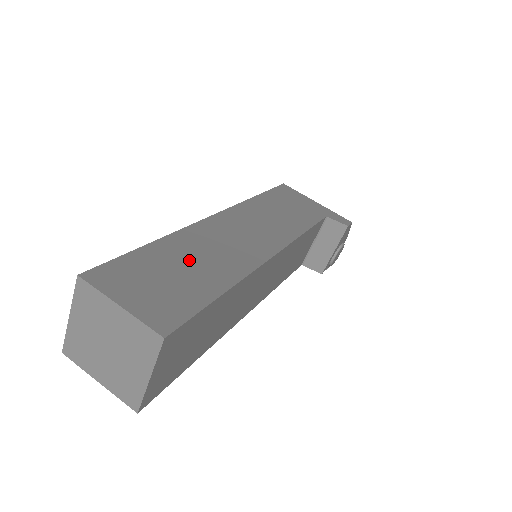
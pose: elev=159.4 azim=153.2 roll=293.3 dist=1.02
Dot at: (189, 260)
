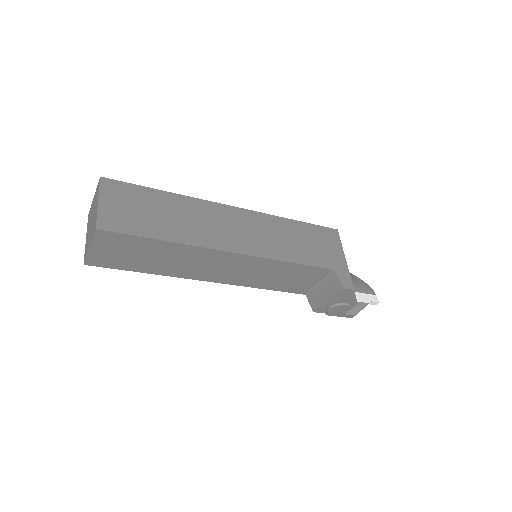
Dot at: (171, 213)
